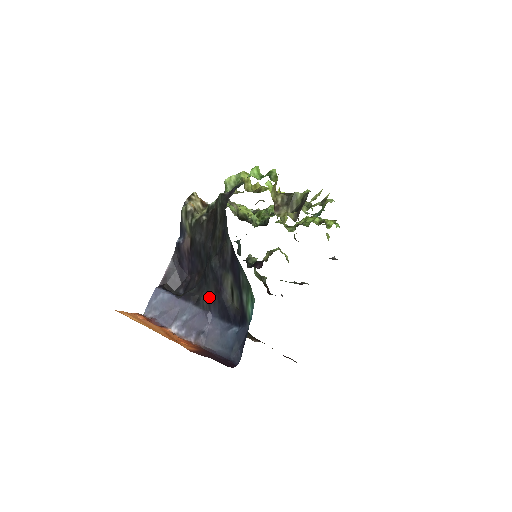
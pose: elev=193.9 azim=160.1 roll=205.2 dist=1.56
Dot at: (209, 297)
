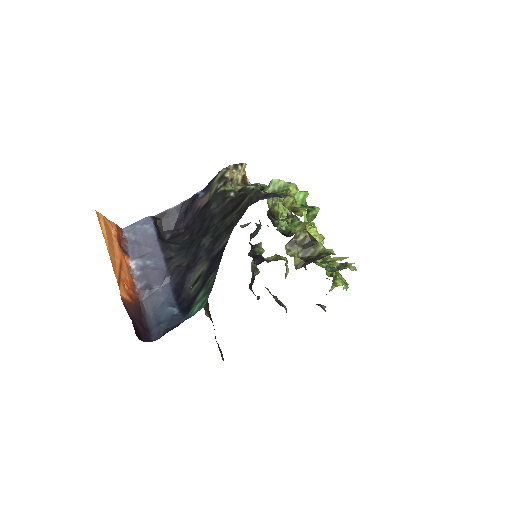
Dot at: (179, 265)
